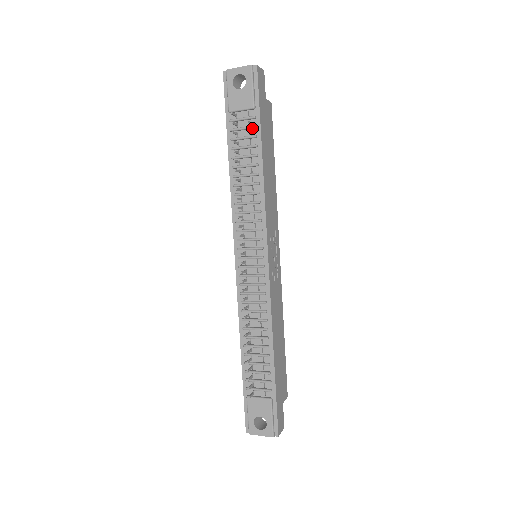
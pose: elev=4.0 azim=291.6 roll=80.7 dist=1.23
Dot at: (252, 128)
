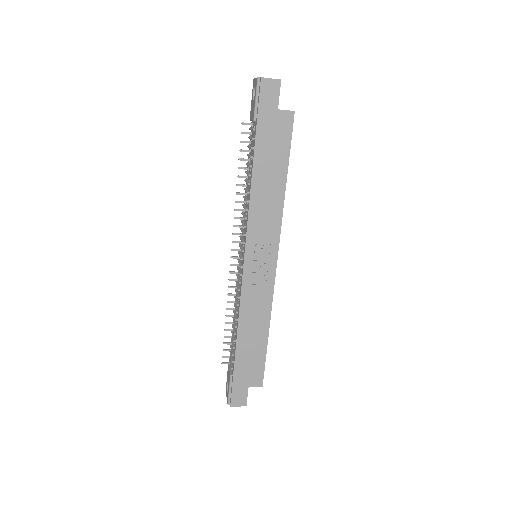
Dot at: occluded
